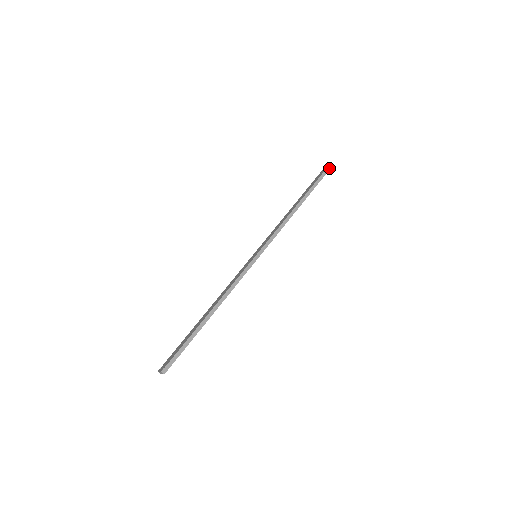
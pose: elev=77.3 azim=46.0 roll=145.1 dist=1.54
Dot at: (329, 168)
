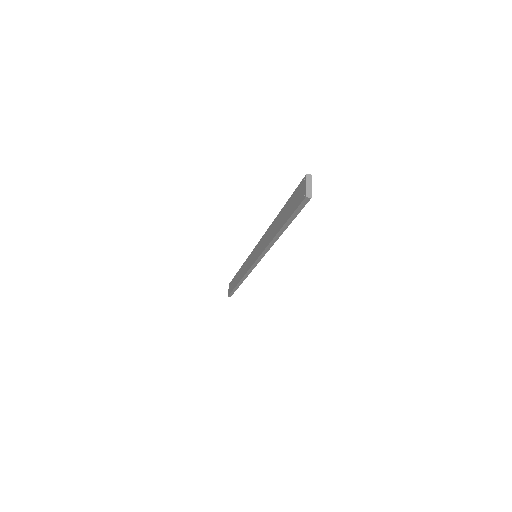
Dot at: (306, 201)
